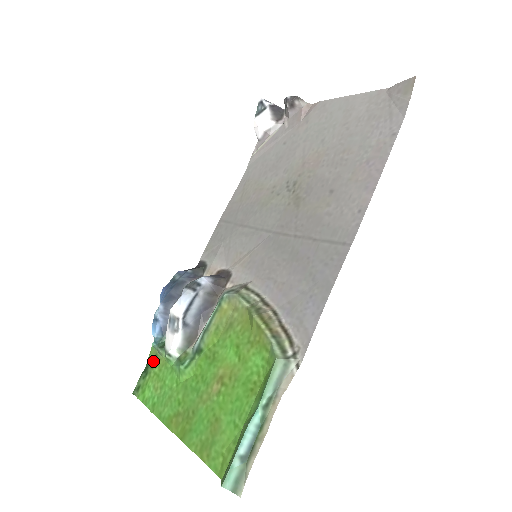
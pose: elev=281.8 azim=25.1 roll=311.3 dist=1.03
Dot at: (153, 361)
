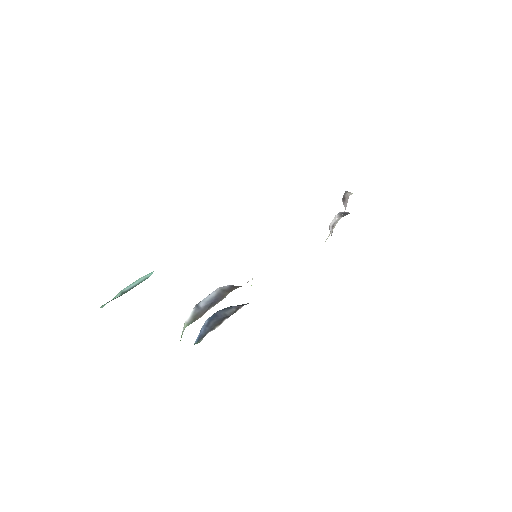
Dot at: occluded
